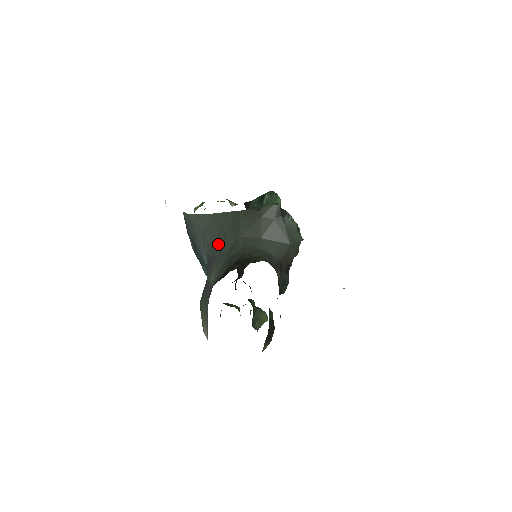
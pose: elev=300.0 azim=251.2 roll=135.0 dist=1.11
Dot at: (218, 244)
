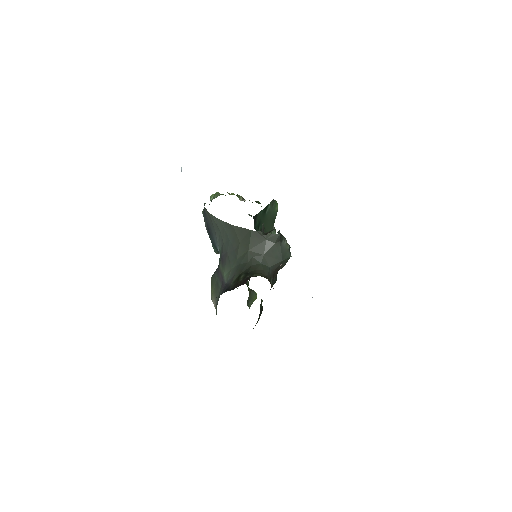
Dot at: (232, 248)
